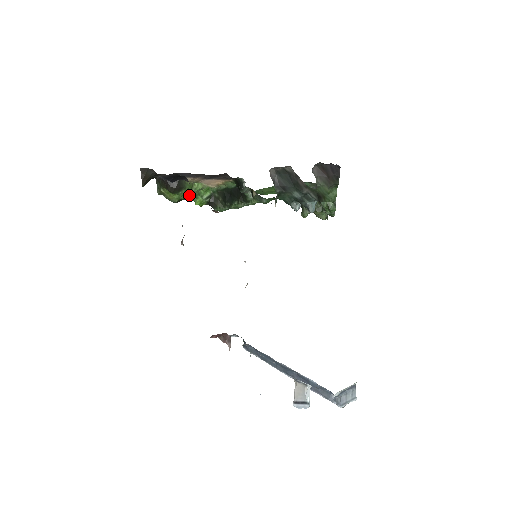
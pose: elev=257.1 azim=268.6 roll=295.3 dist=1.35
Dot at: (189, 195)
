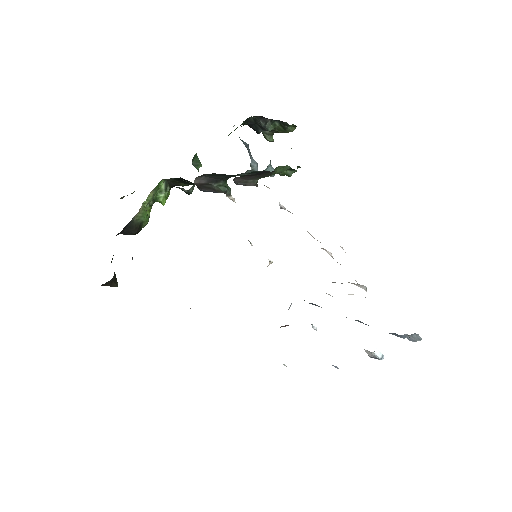
Dot at: (150, 207)
